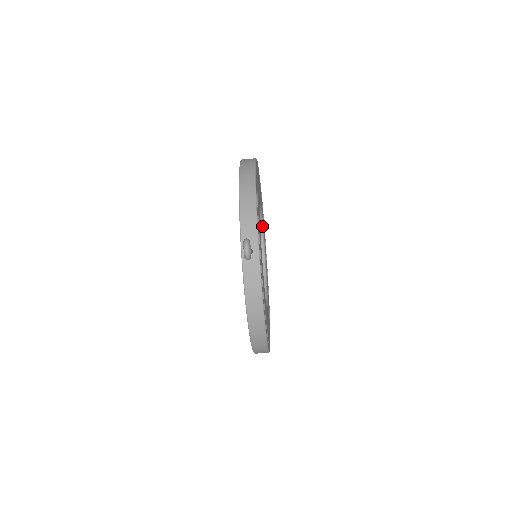
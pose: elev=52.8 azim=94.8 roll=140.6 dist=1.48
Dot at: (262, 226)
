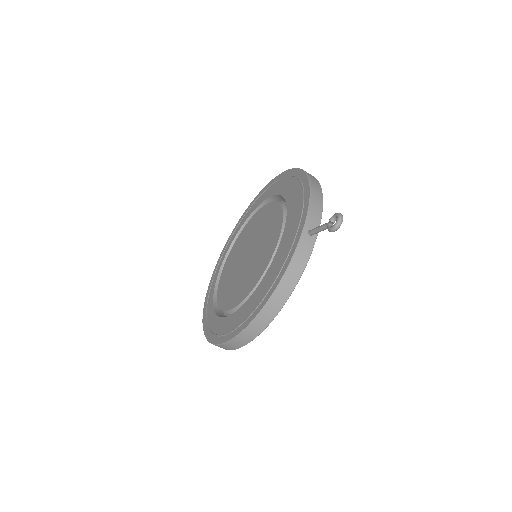
Dot at: occluded
